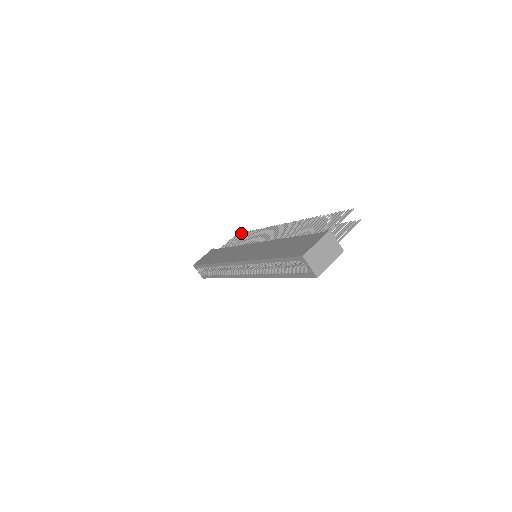
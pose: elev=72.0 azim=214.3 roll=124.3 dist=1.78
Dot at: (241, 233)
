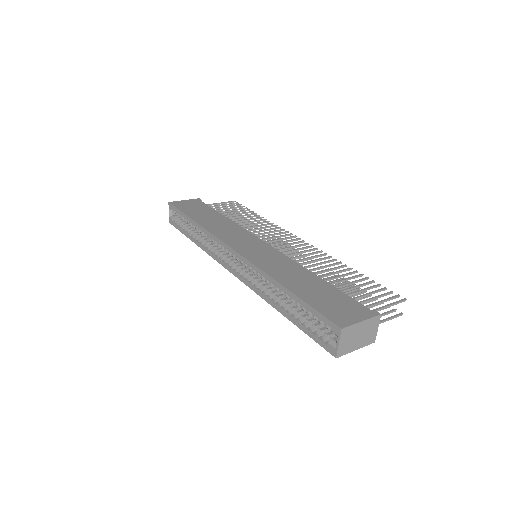
Dot at: (240, 204)
